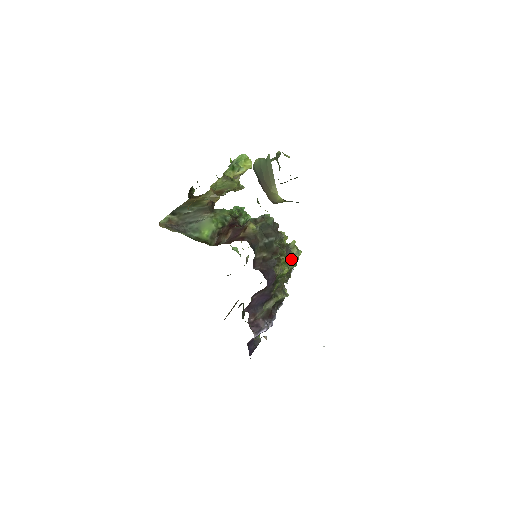
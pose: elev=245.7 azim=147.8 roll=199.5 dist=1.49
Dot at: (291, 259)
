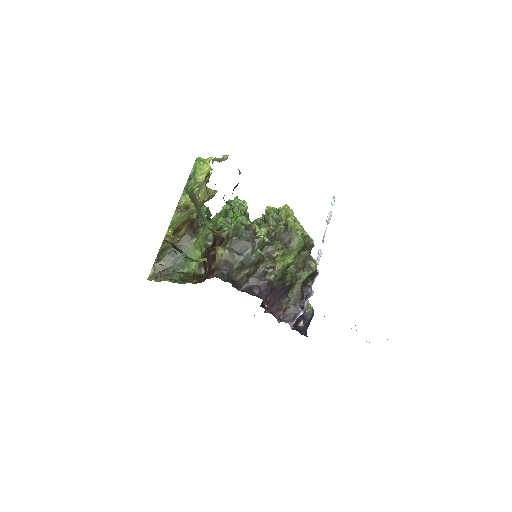
Dot at: (292, 245)
